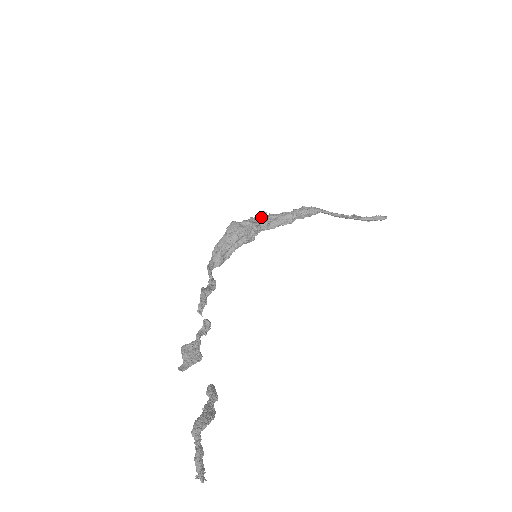
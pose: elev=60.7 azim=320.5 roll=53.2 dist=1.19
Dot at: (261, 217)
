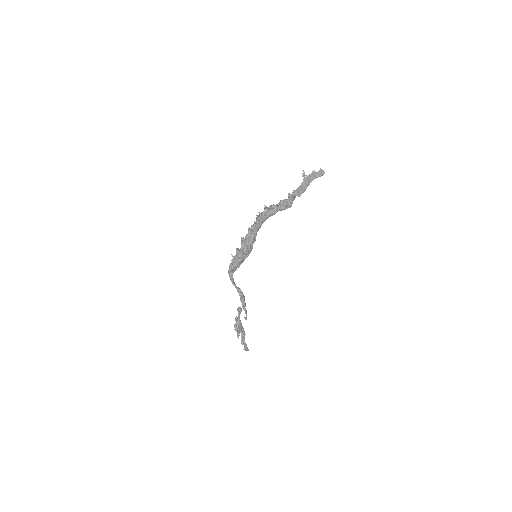
Dot at: (257, 225)
